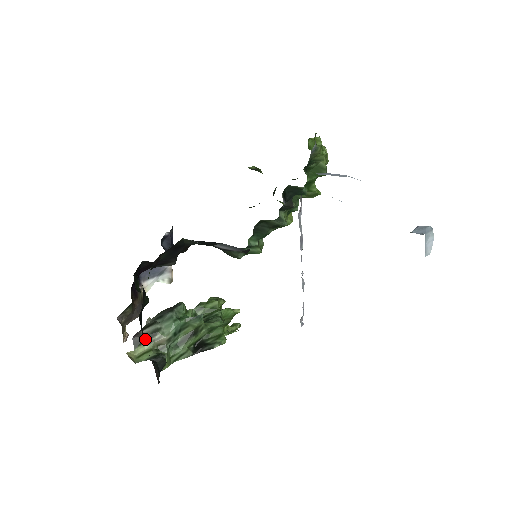
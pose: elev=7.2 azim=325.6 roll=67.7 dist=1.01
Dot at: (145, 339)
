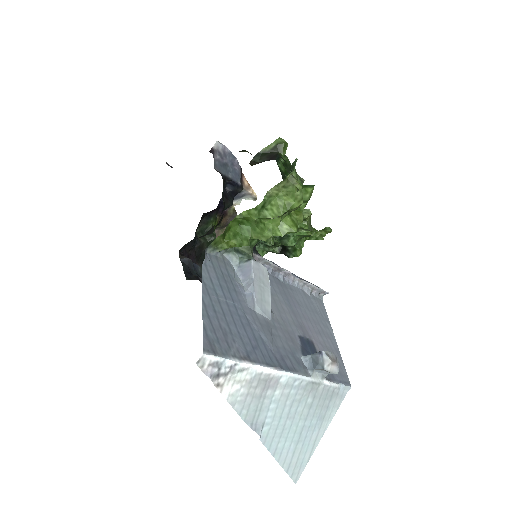
Dot at: occluded
